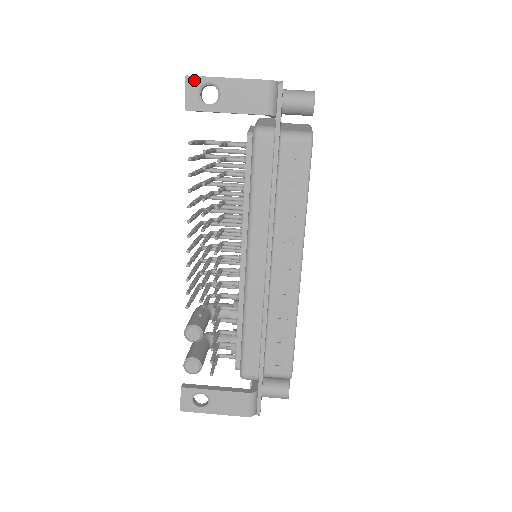
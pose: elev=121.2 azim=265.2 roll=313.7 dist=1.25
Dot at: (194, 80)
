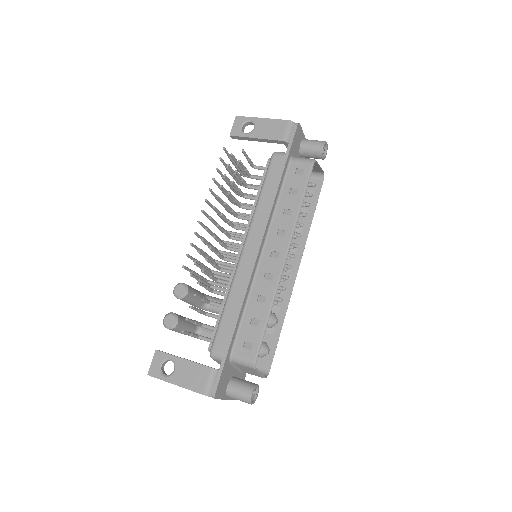
Dot at: (241, 119)
